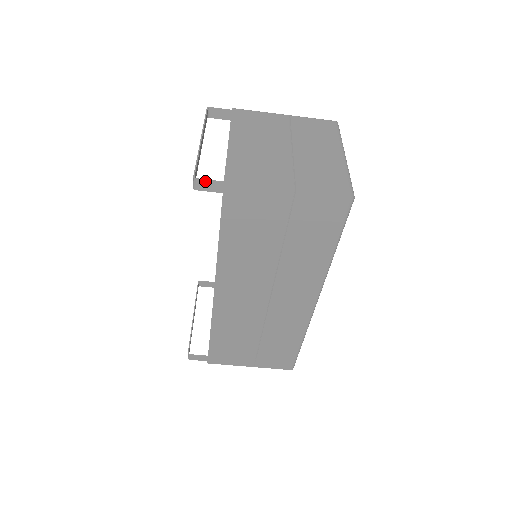
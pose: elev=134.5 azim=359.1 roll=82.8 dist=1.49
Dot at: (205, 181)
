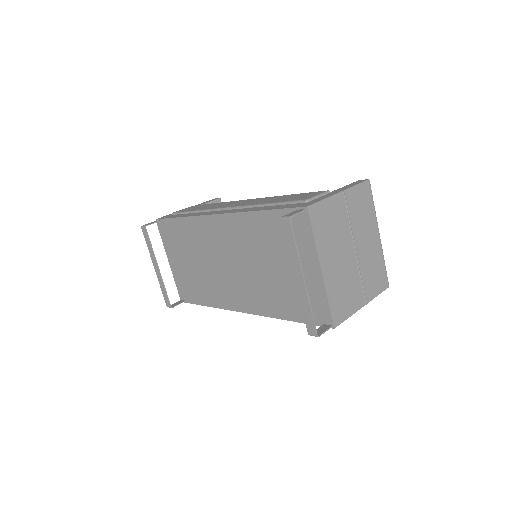
Dot at: (323, 333)
